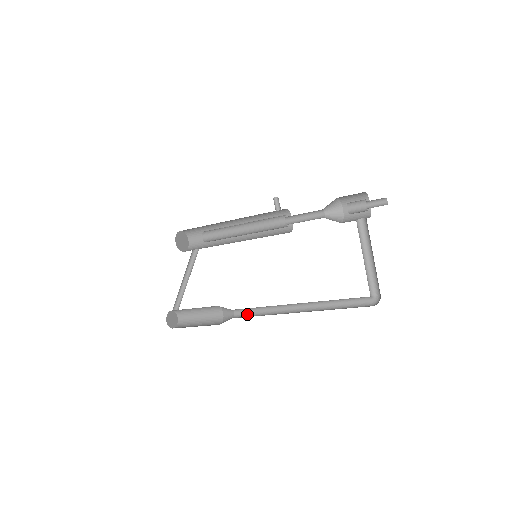
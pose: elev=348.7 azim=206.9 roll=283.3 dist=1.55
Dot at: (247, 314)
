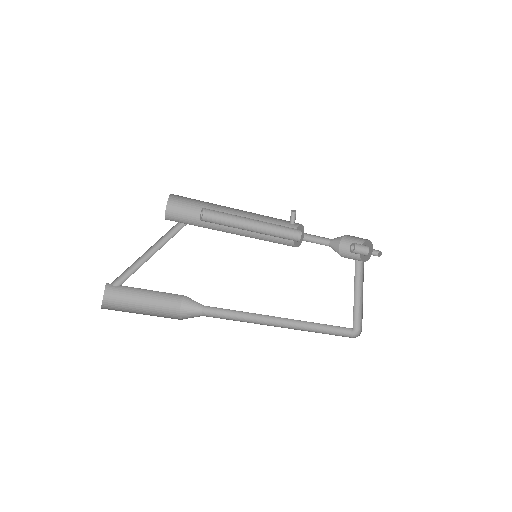
Dot at: (220, 316)
